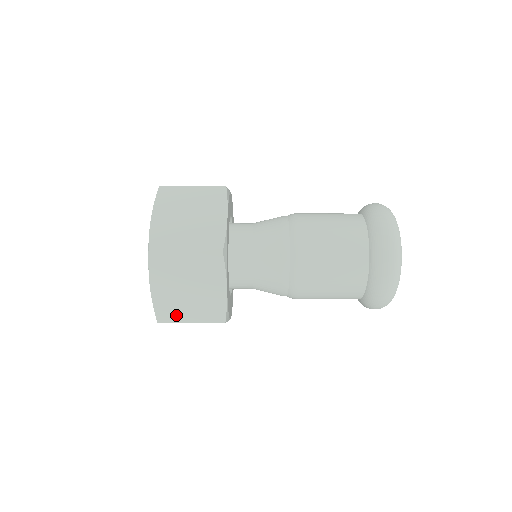
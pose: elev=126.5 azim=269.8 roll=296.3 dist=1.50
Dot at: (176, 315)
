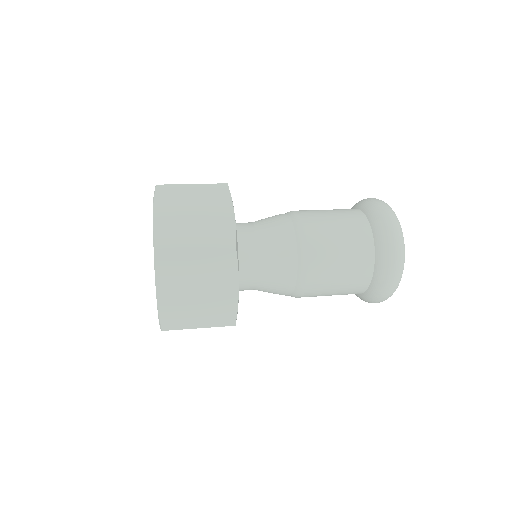
Dot at: (183, 321)
